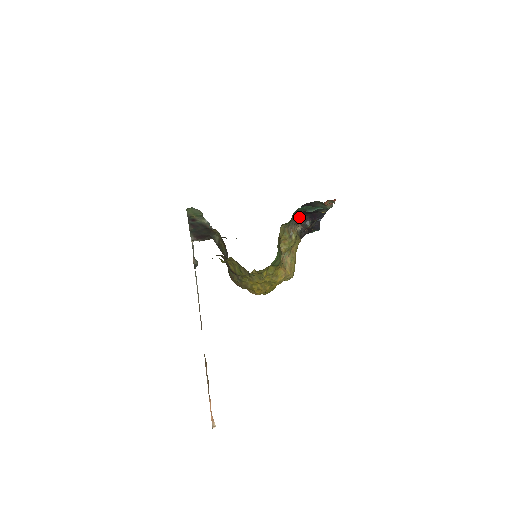
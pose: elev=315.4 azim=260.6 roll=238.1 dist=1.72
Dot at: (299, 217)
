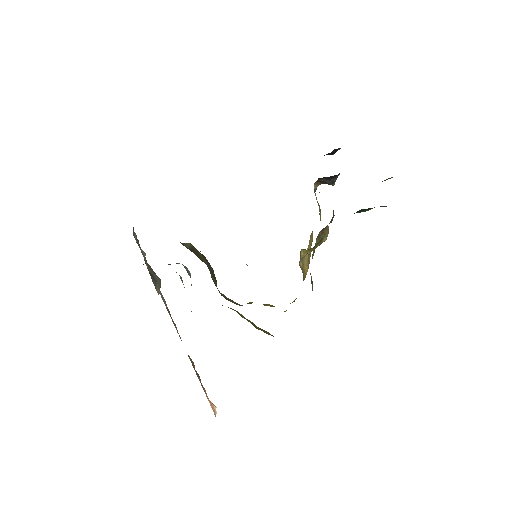
Dot at: occluded
